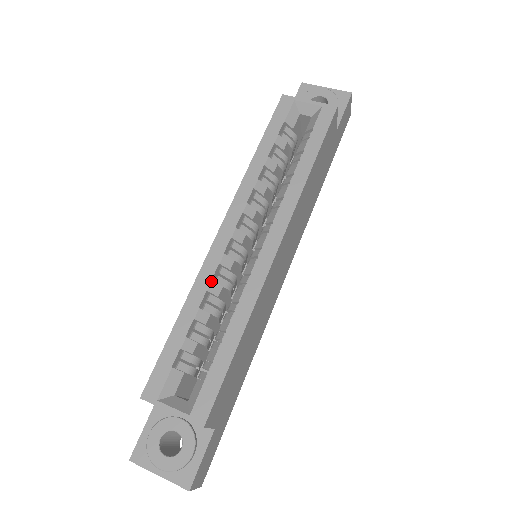
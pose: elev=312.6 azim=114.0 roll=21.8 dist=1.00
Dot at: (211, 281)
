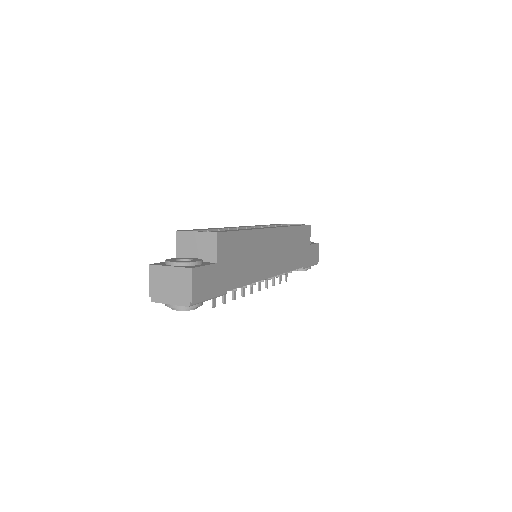
Dot at: (231, 228)
